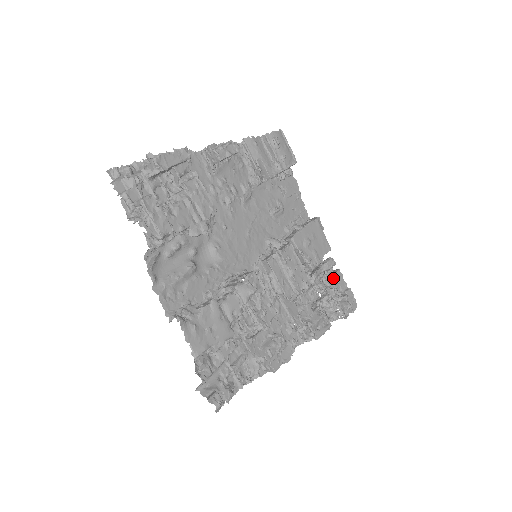
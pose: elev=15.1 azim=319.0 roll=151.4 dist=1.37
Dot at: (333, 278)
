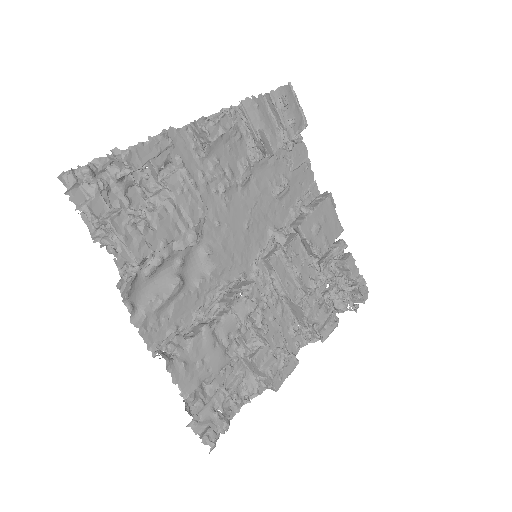
Dot at: (344, 265)
